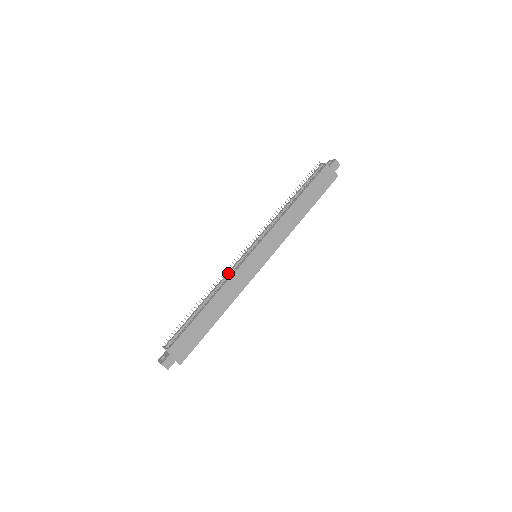
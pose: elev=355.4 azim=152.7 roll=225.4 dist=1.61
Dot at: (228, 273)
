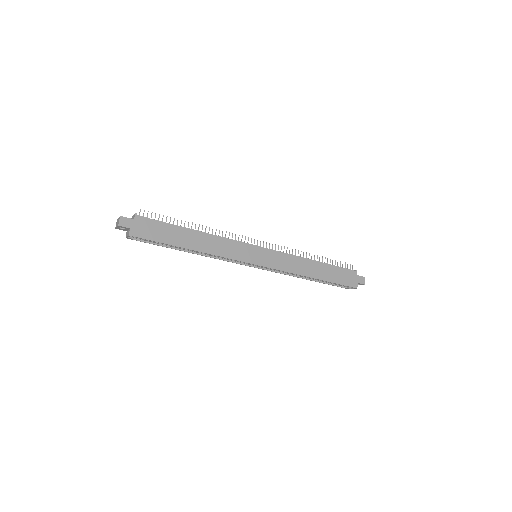
Dot at: occluded
